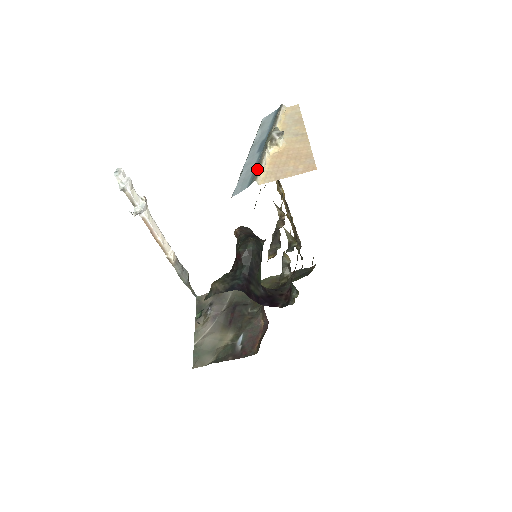
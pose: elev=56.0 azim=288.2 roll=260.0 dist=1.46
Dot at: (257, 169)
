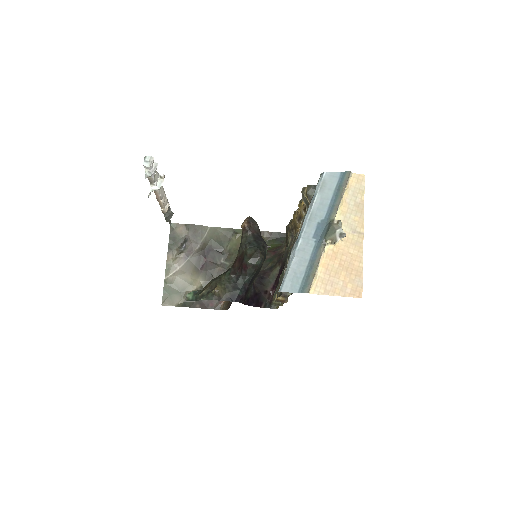
Dot at: (312, 273)
